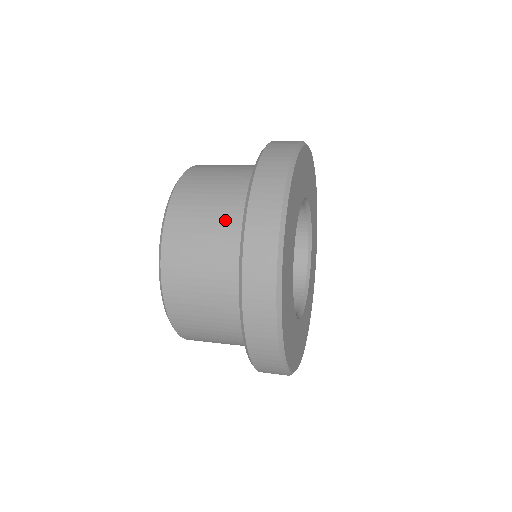
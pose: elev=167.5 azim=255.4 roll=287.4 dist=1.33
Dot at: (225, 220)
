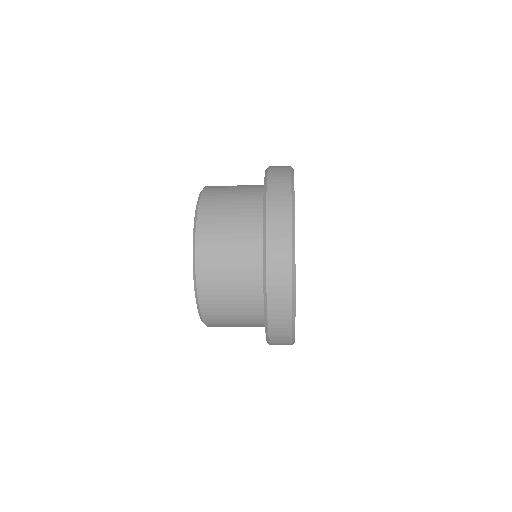
Dot at: (245, 229)
